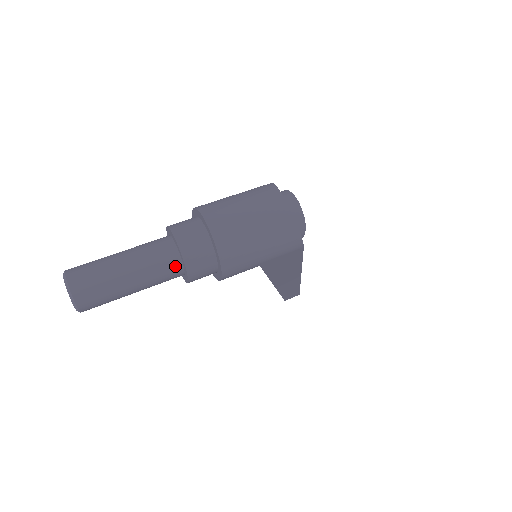
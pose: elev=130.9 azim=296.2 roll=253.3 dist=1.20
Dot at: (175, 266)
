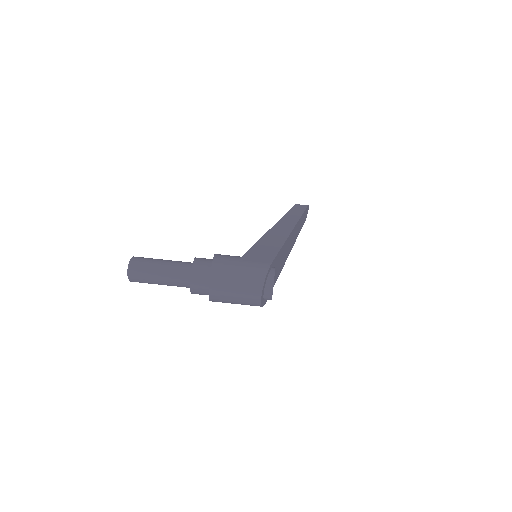
Dot at: (187, 287)
